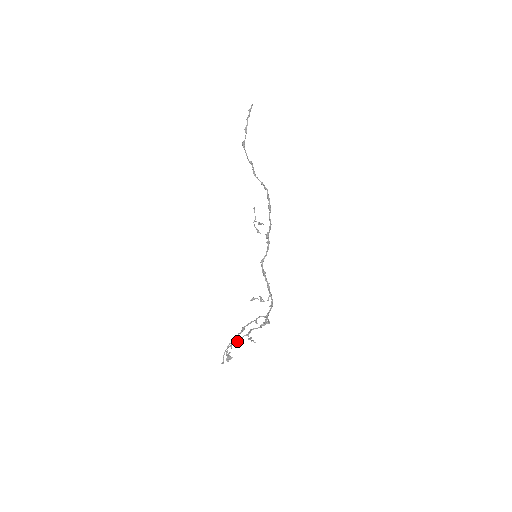
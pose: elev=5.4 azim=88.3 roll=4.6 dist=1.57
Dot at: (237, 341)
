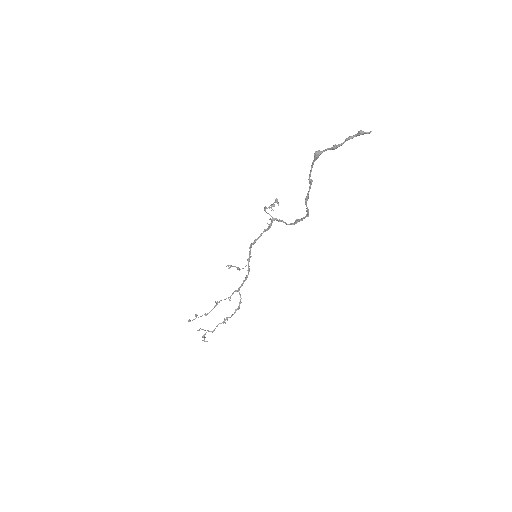
Dot at: occluded
